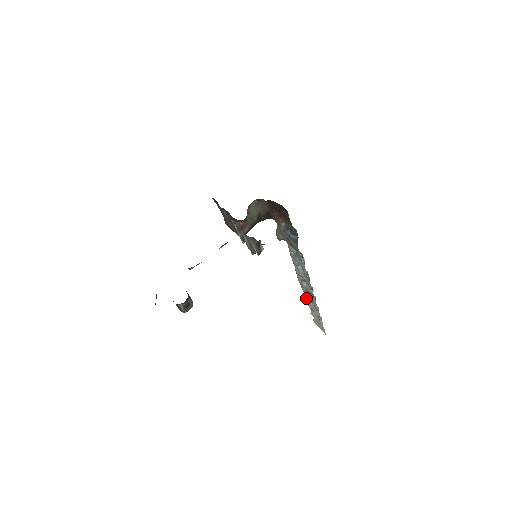
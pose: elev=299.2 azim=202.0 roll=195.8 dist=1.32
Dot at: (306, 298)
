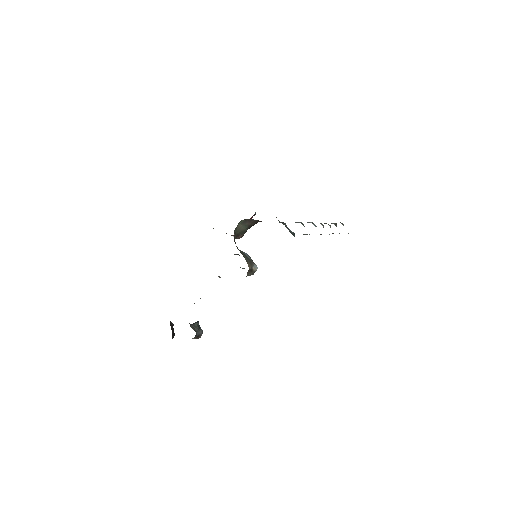
Dot at: occluded
